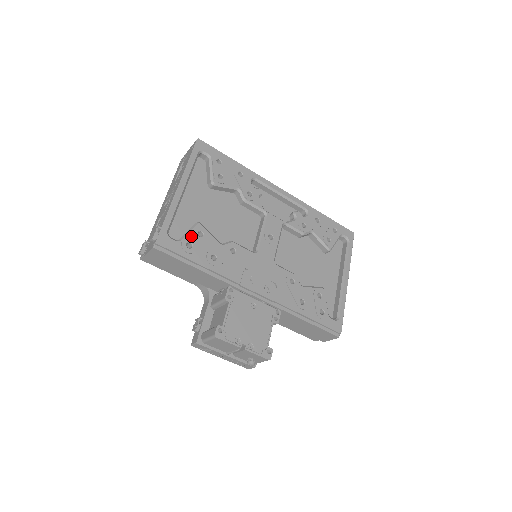
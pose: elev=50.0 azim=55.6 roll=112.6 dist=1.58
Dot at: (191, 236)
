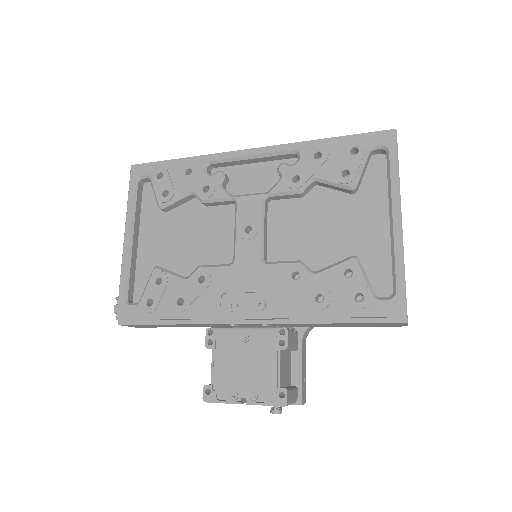
Dot at: (149, 290)
